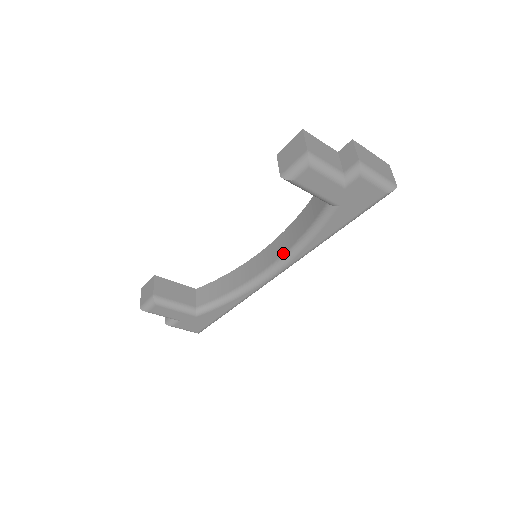
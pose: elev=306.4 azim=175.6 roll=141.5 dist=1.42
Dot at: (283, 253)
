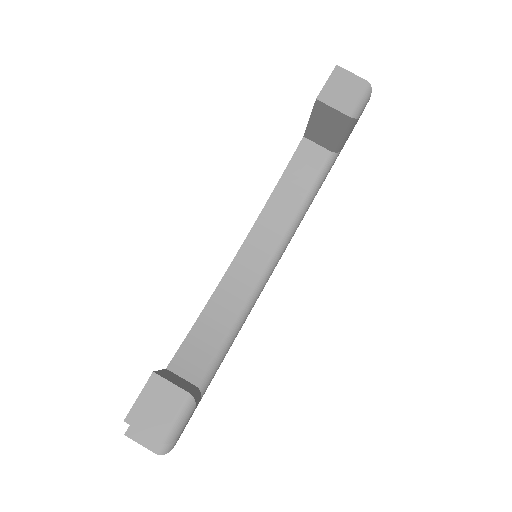
Dot at: (282, 236)
